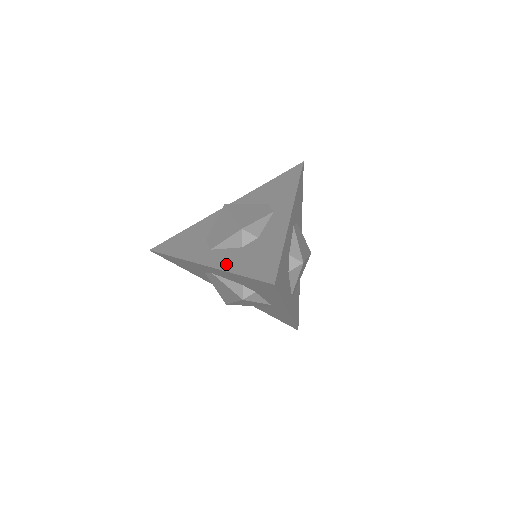
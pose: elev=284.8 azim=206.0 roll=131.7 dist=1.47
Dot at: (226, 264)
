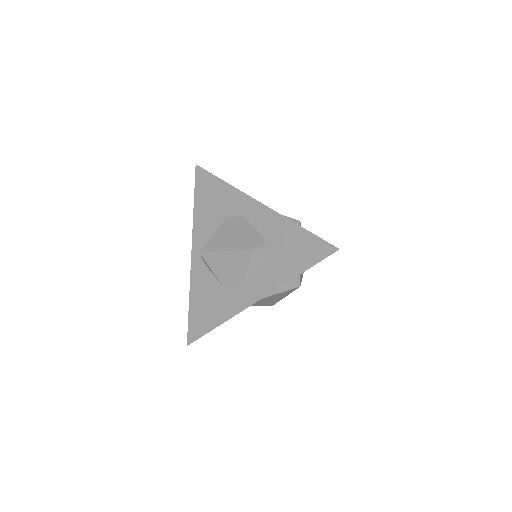
Dot at: (276, 280)
